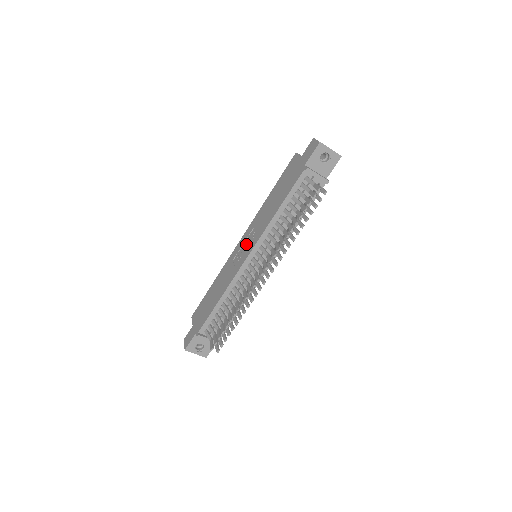
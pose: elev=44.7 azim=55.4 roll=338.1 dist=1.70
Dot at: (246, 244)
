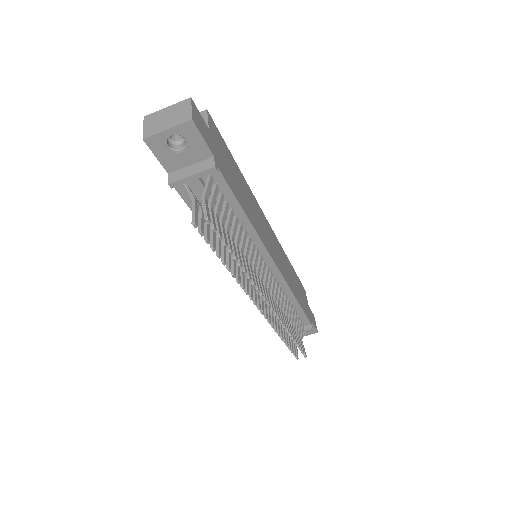
Dot at: occluded
